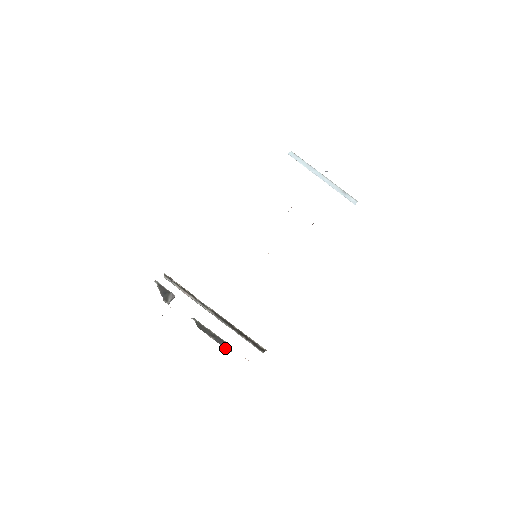
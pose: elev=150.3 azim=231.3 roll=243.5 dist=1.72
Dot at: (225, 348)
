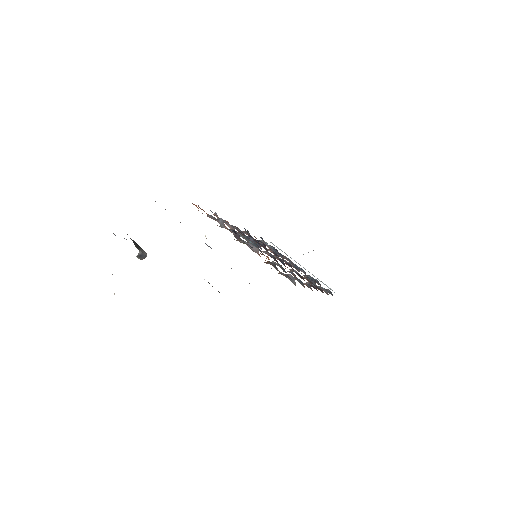
Dot at: occluded
